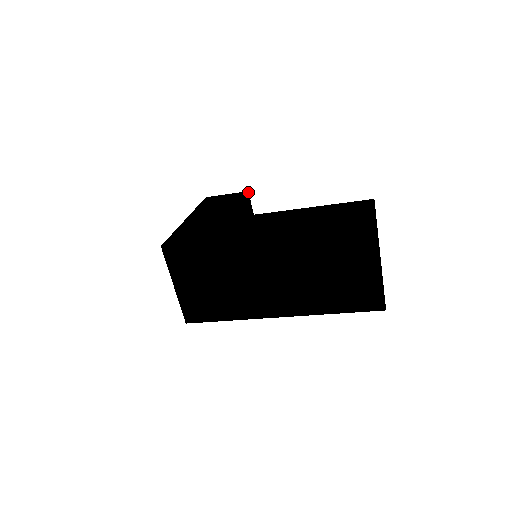
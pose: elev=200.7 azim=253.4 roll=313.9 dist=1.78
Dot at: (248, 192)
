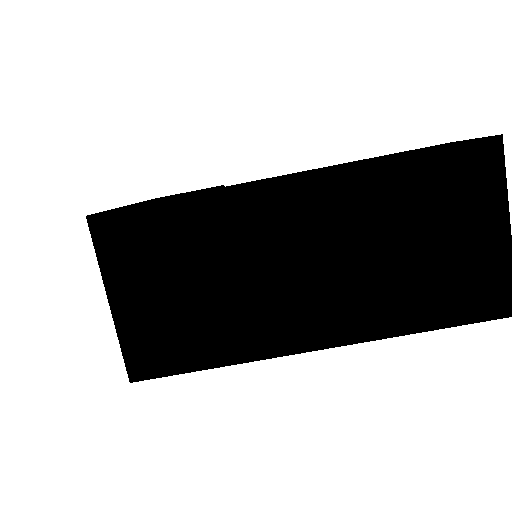
Dot at: (224, 186)
